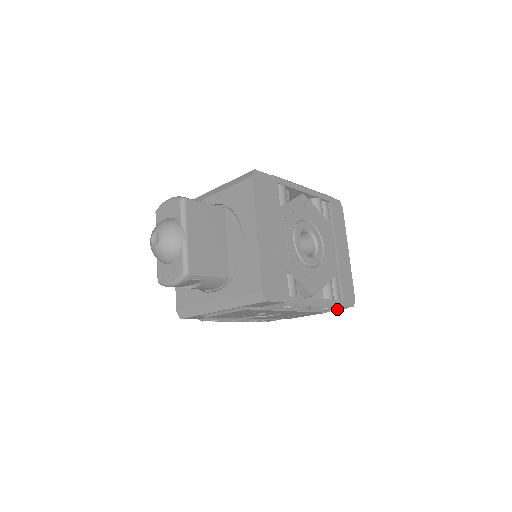
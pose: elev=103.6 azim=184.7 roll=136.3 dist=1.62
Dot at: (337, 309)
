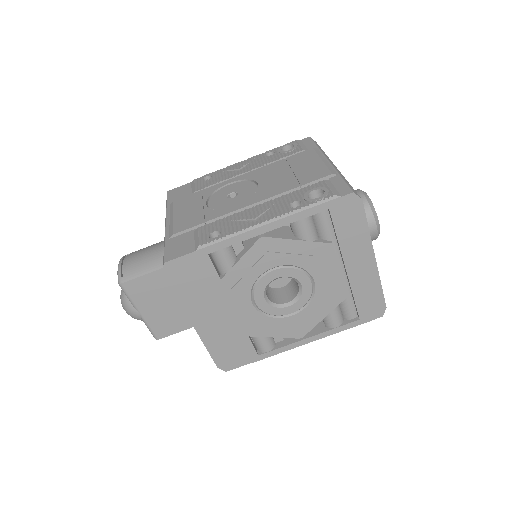
Dot at: occluded
